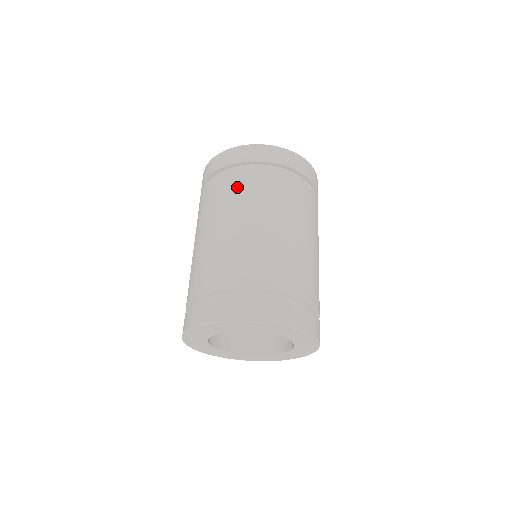
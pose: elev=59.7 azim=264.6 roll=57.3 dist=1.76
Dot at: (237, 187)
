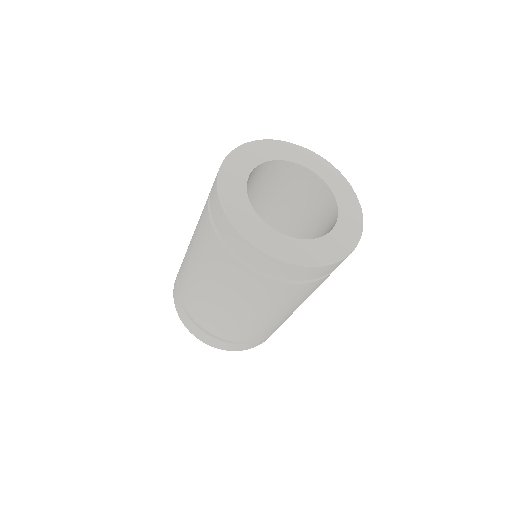
Dot at: occluded
